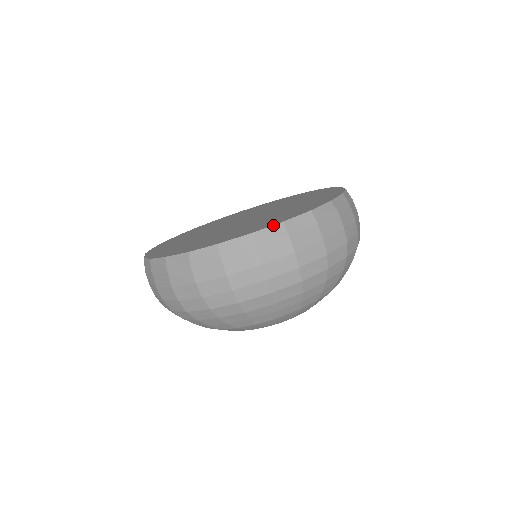
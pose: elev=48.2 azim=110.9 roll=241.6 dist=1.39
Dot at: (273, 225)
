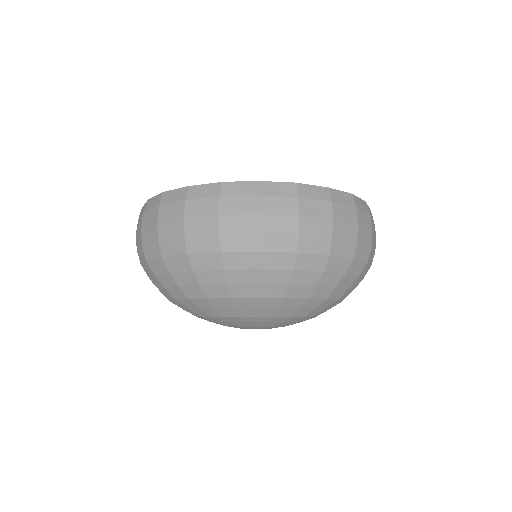
Dot at: (319, 186)
